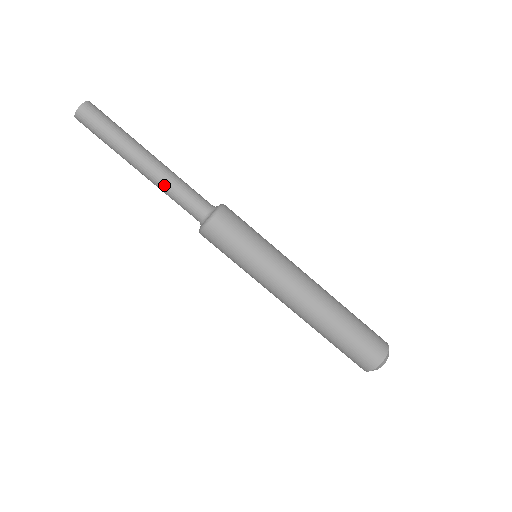
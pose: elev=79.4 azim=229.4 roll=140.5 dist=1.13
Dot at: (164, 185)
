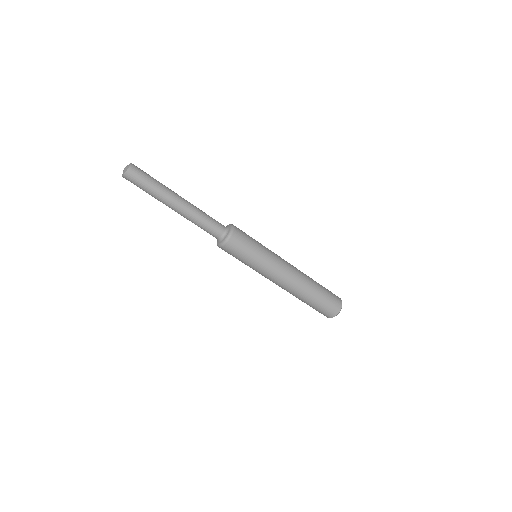
Dot at: (192, 219)
